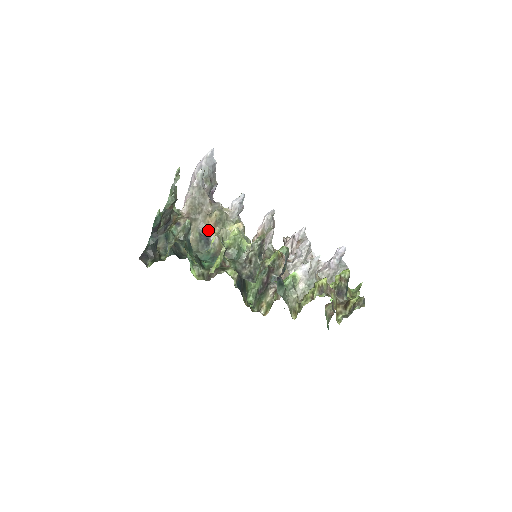
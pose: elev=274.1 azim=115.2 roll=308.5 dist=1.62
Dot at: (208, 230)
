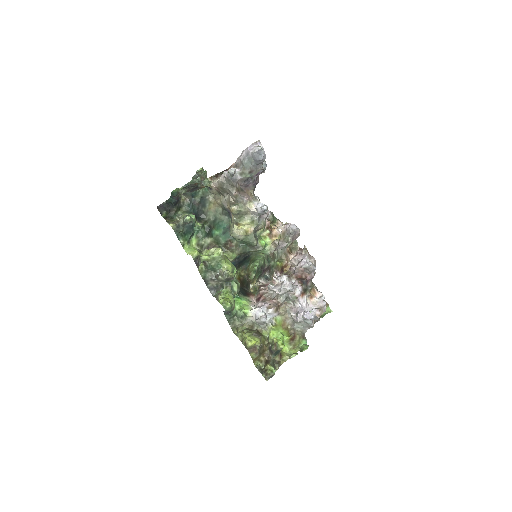
Dot at: occluded
